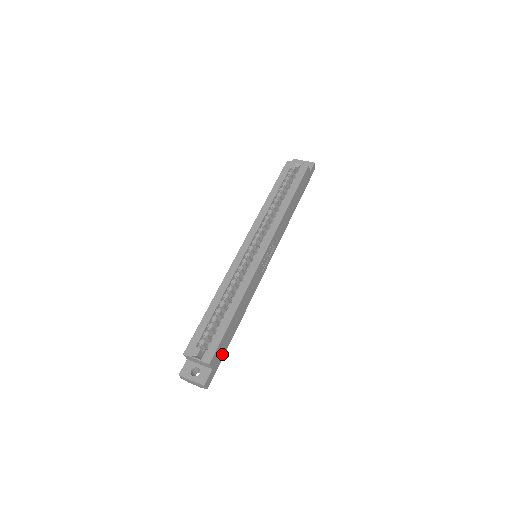
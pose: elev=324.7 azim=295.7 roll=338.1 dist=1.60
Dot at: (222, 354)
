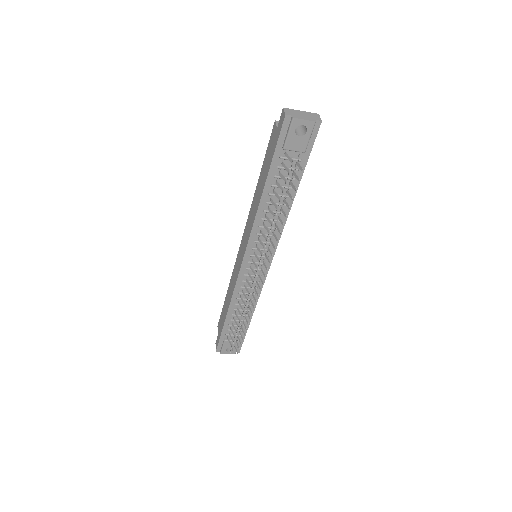
Dot at: (306, 159)
